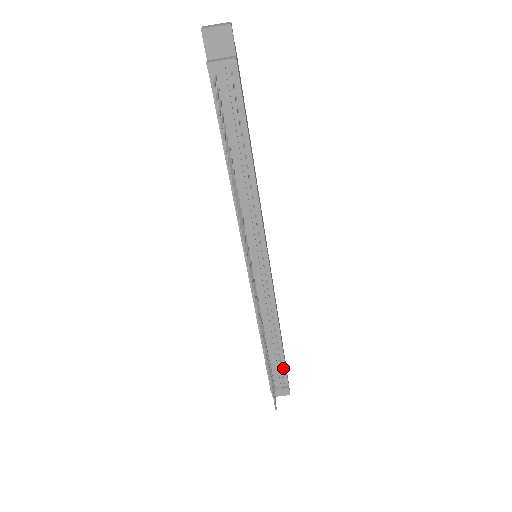
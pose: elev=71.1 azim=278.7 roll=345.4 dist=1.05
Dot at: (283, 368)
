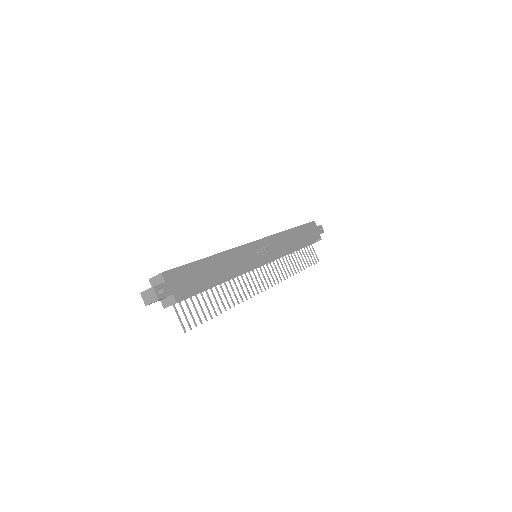
Dot at: occluded
